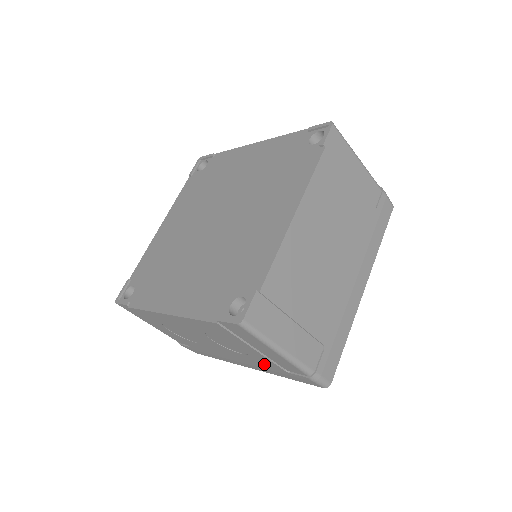
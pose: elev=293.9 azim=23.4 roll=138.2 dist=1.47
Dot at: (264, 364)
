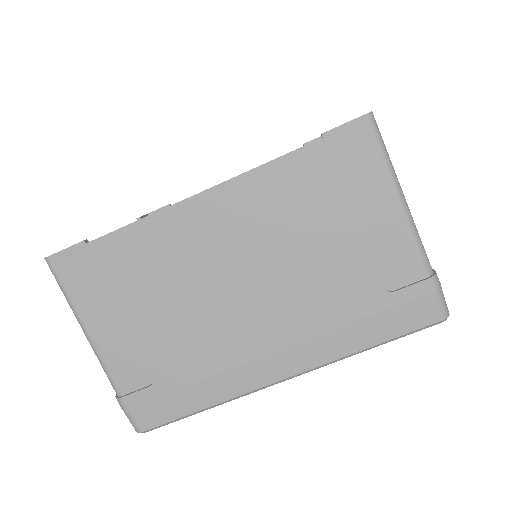
Dot at: occluded
